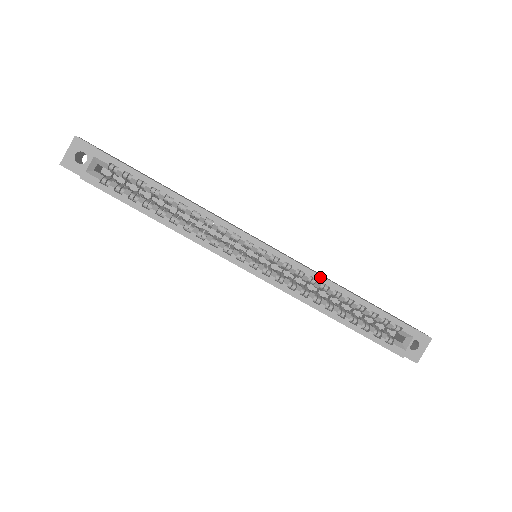
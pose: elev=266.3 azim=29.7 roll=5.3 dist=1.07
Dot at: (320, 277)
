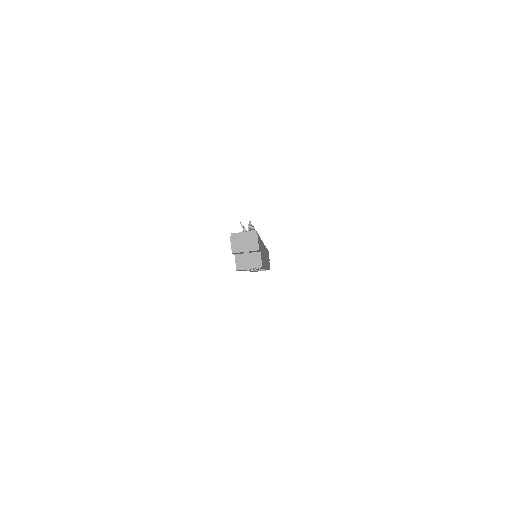
Dot at: occluded
